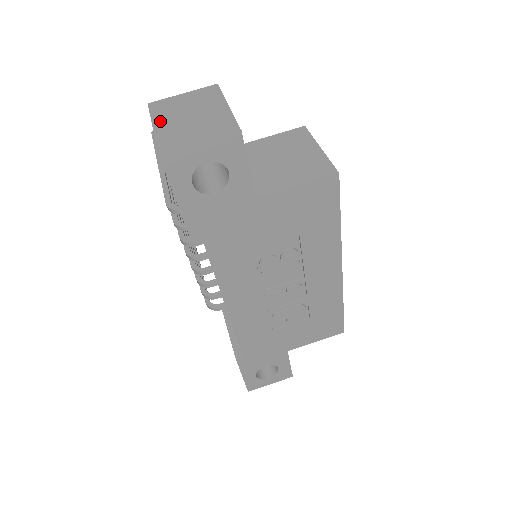
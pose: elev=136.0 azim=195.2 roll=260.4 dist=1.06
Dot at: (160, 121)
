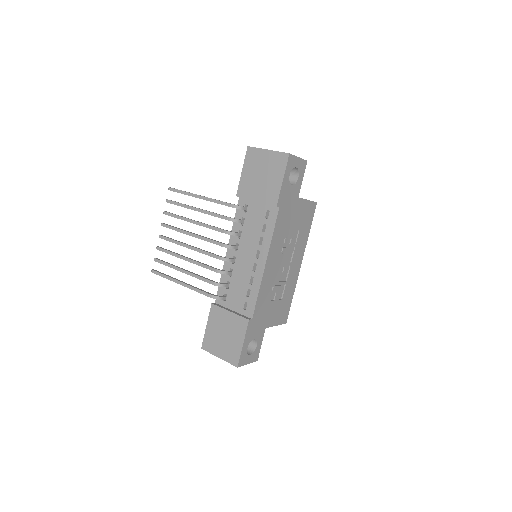
Dot at: (267, 150)
